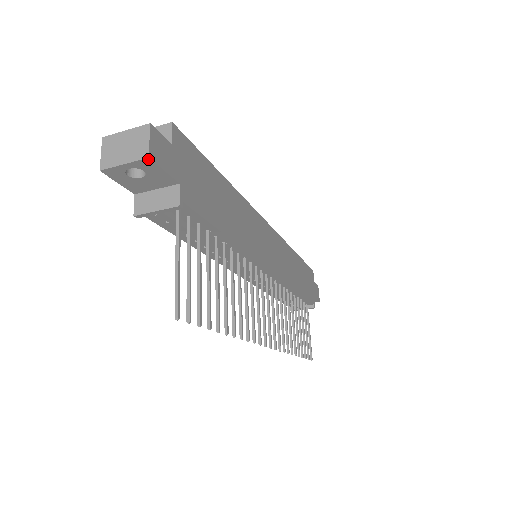
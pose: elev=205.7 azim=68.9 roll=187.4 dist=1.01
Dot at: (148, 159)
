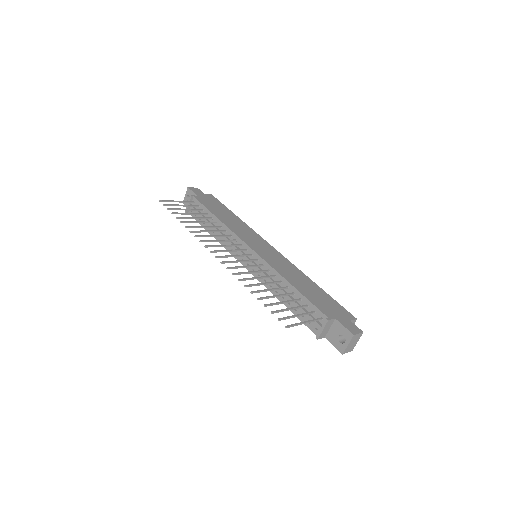
Dot at: (188, 188)
